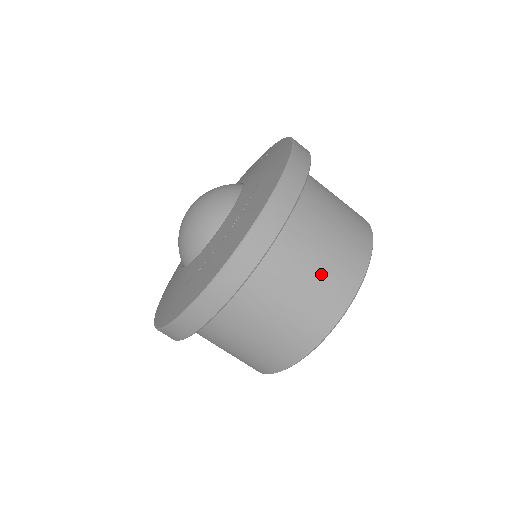
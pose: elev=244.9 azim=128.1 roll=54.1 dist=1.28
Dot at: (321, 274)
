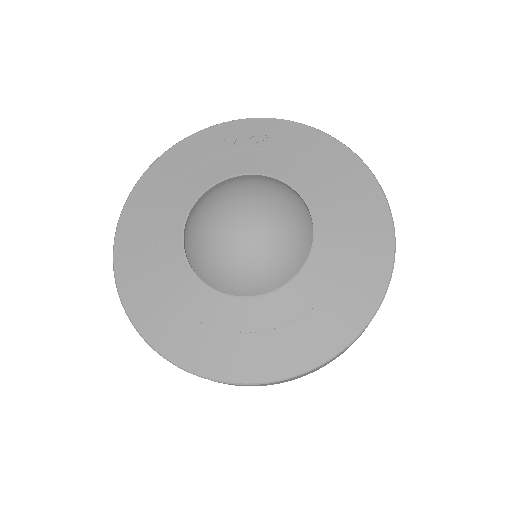
Dot at: occluded
